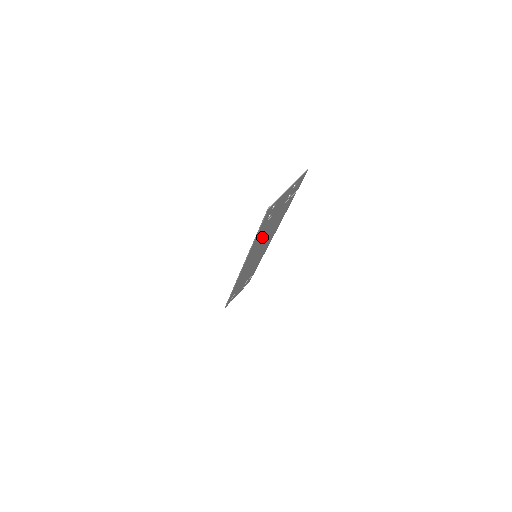
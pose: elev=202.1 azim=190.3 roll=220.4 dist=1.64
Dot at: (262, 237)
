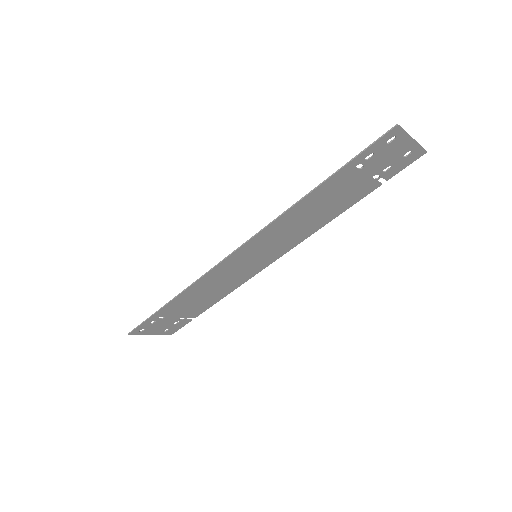
Dot at: (310, 208)
